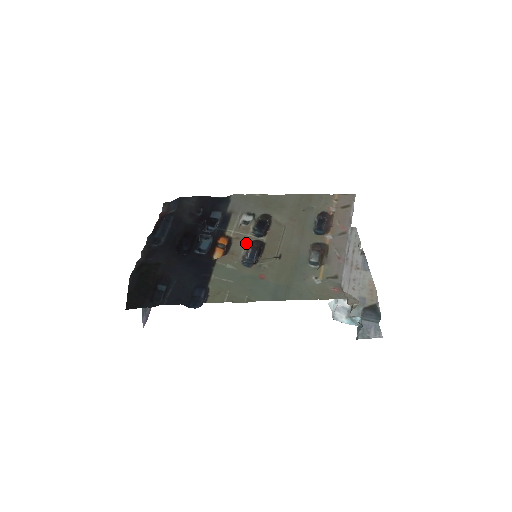
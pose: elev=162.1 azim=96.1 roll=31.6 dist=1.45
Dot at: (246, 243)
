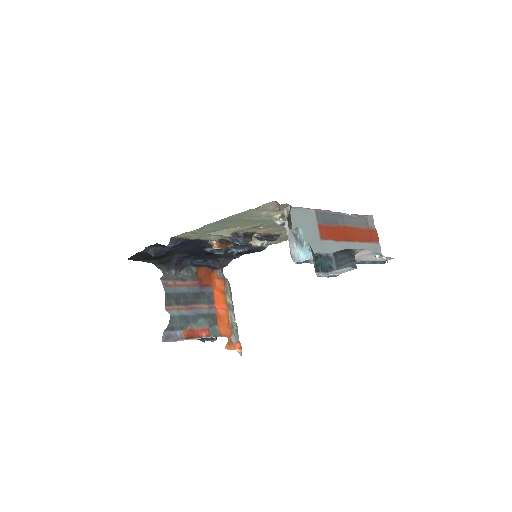
Dot at: occluded
